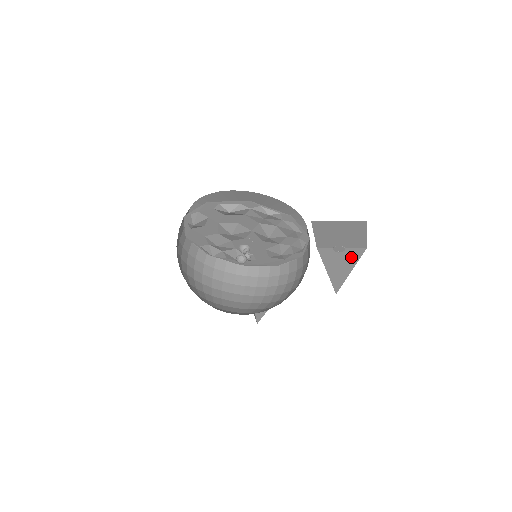
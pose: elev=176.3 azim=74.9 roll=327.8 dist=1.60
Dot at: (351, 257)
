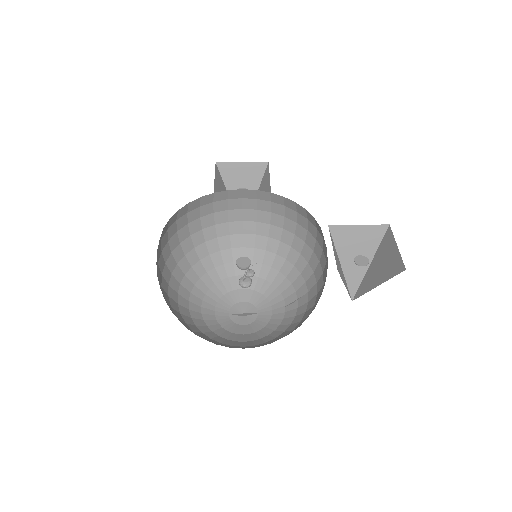
Dot at: (370, 243)
